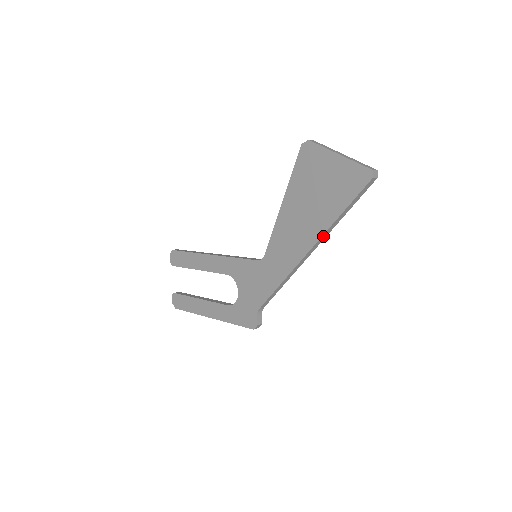
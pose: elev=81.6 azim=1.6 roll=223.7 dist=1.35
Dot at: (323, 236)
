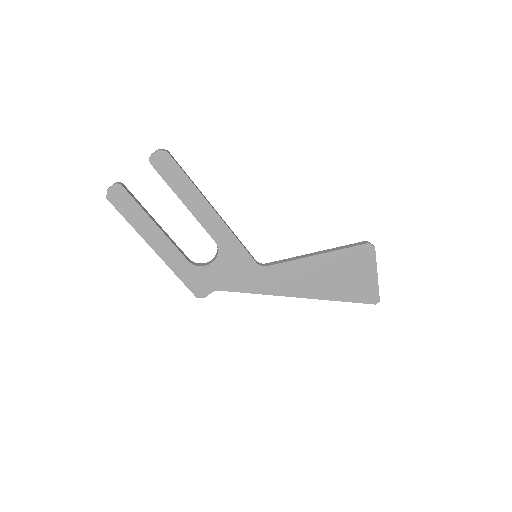
Dot at: (318, 298)
